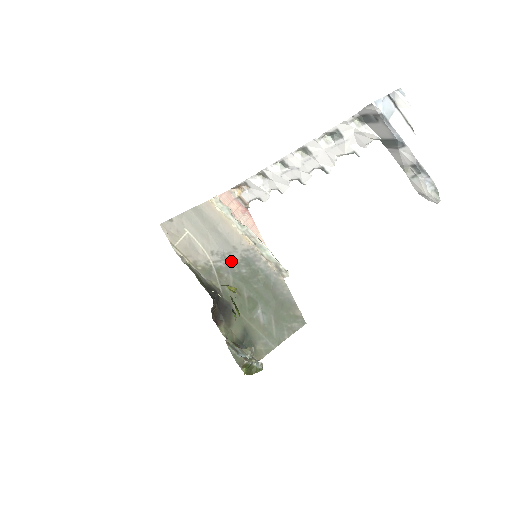
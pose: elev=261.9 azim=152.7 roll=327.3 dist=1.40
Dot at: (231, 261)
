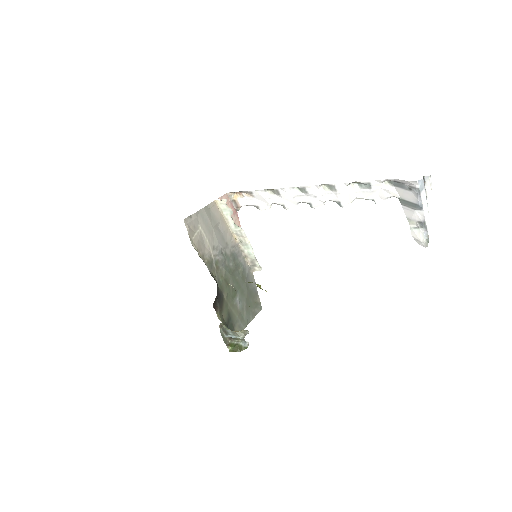
Dot at: (225, 256)
